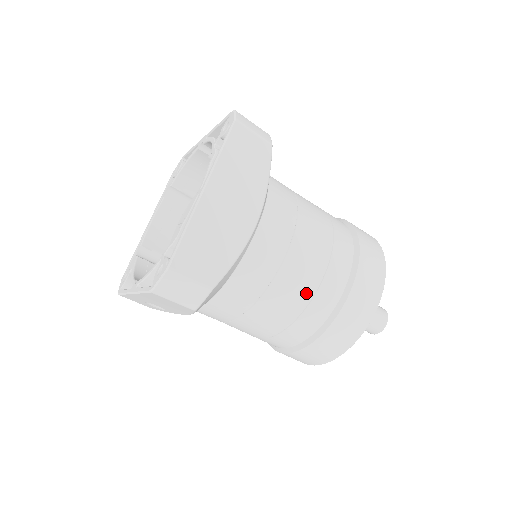
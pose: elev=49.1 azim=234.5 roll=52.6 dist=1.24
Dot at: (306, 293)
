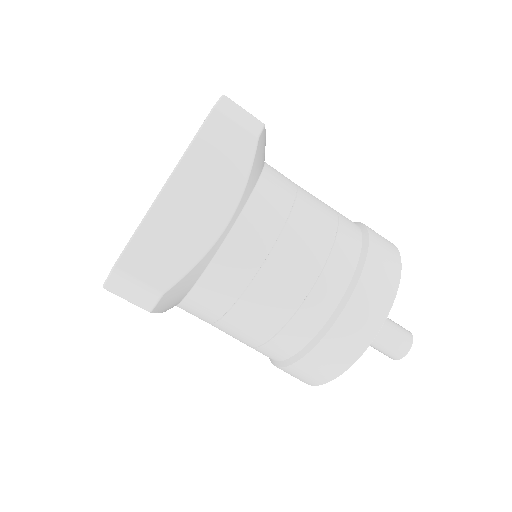
Dot at: (286, 308)
